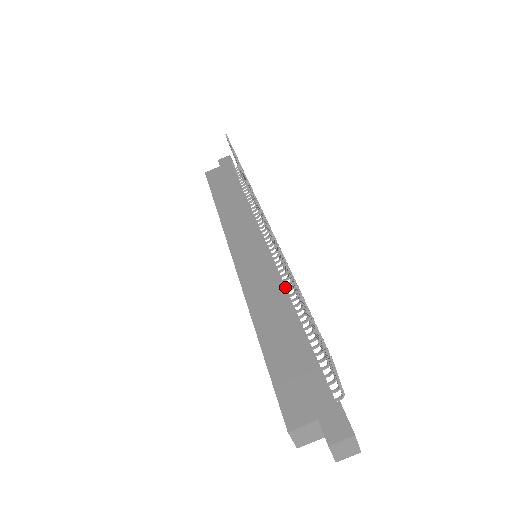
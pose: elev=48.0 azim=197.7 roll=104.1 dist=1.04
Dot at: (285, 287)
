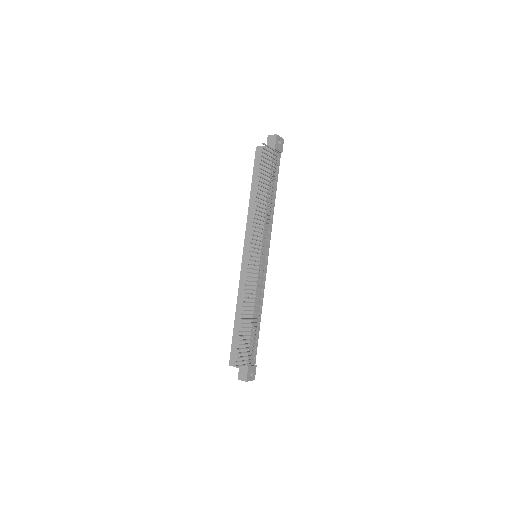
Dot at: occluded
